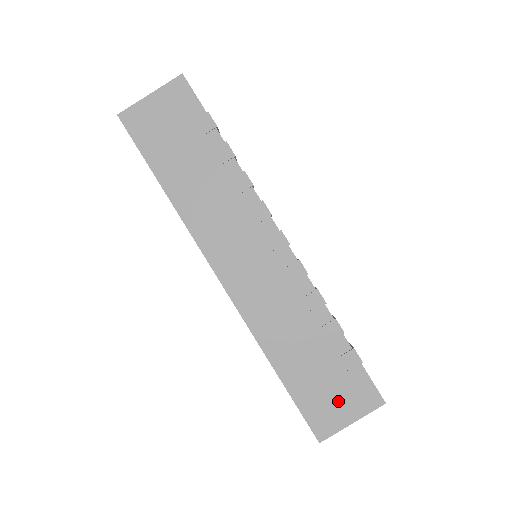
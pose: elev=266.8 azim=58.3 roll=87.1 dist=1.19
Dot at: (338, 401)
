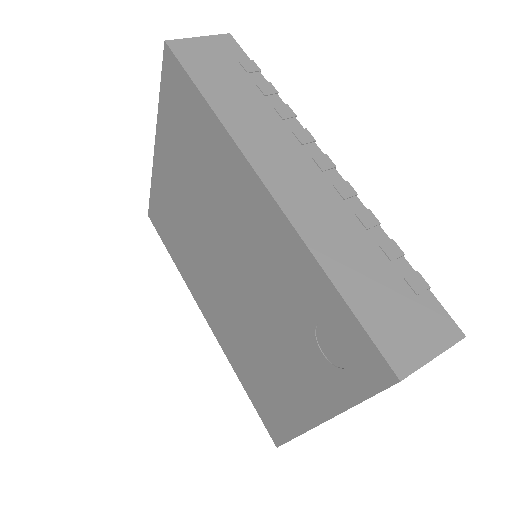
Dot at: (412, 328)
